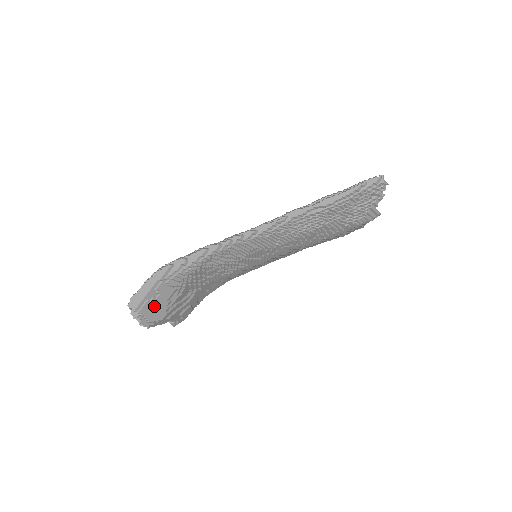
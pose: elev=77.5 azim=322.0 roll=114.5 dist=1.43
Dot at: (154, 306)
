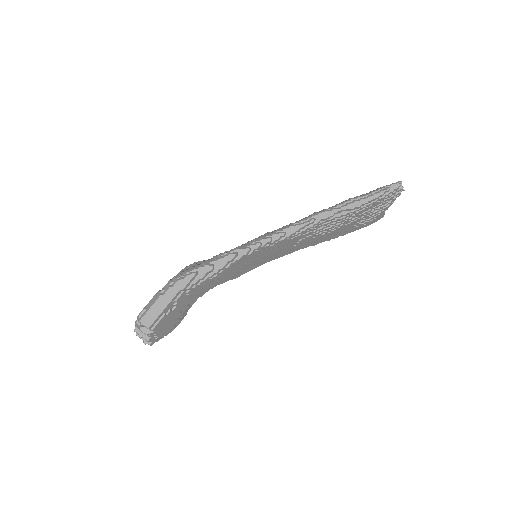
Dot at: (167, 320)
